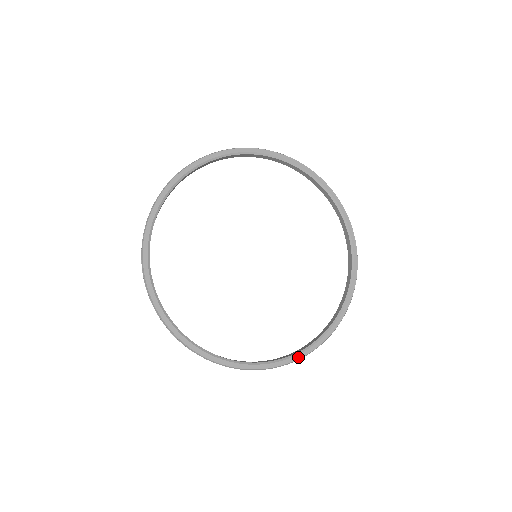
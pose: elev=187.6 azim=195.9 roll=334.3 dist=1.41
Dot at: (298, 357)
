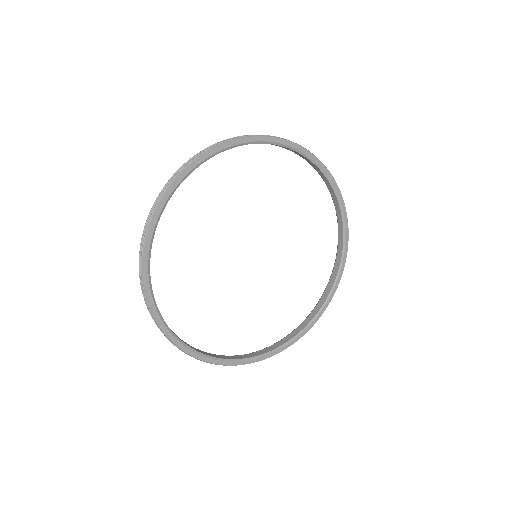
Dot at: (328, 303)
